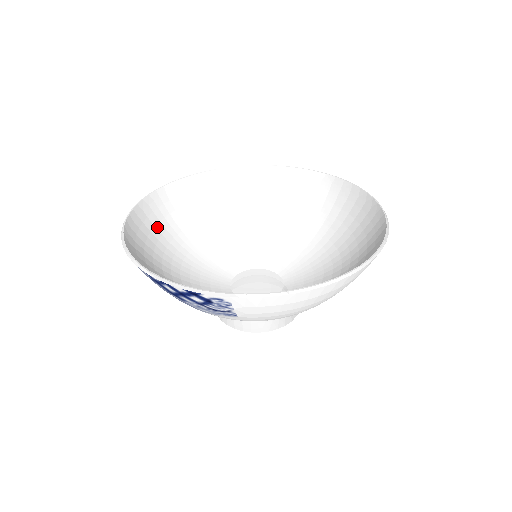
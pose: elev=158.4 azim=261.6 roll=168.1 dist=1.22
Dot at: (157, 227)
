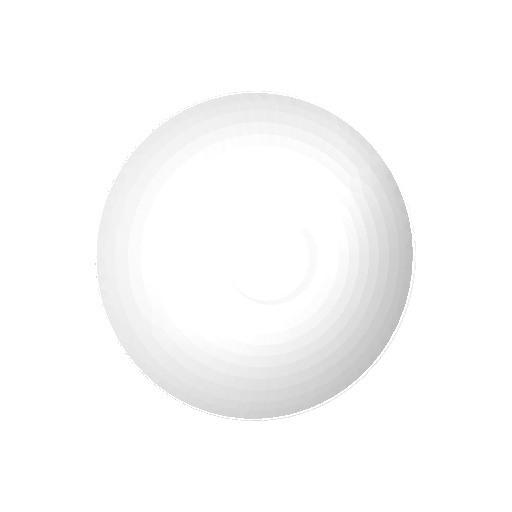
Dot at: (195, 142)
